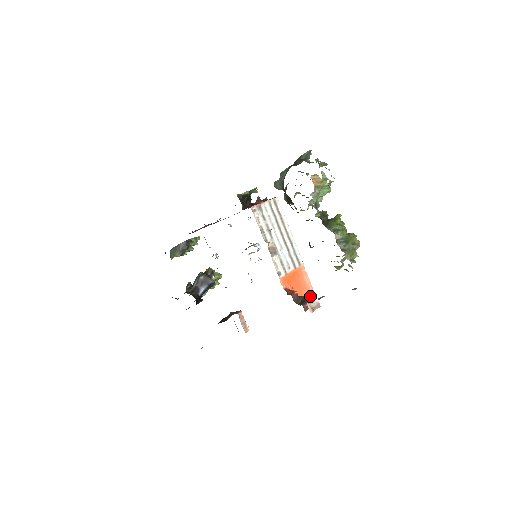
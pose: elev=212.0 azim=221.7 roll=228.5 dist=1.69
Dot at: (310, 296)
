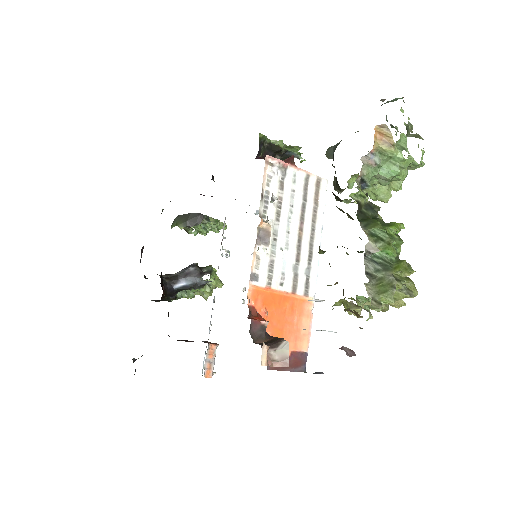
Dot at: (282, 340)
